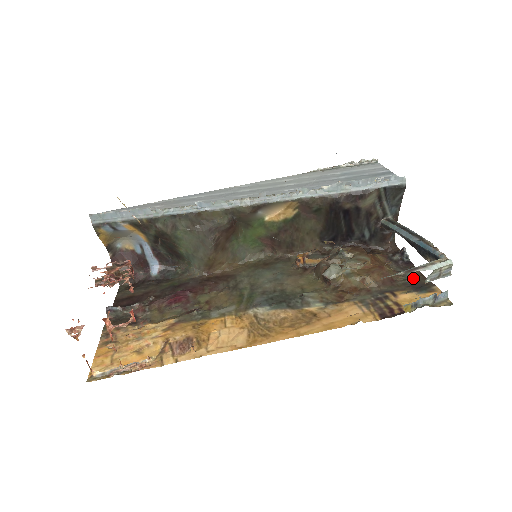
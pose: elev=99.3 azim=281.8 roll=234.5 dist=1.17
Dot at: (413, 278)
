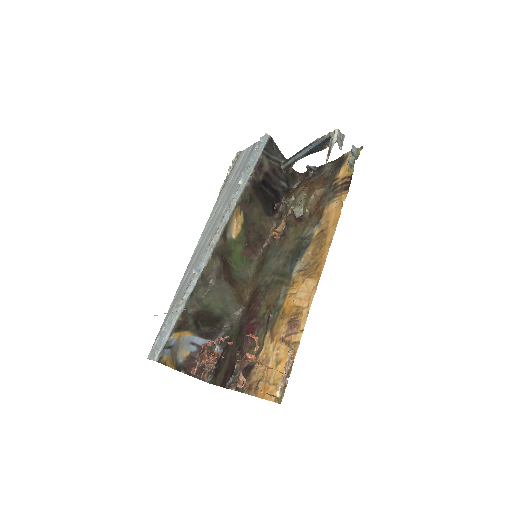
Dot at: (331, 167)
